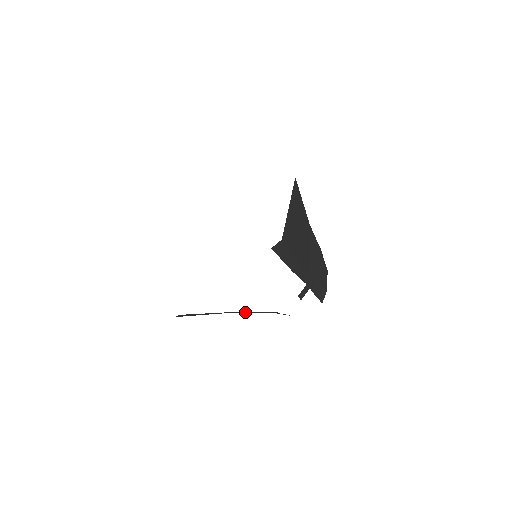
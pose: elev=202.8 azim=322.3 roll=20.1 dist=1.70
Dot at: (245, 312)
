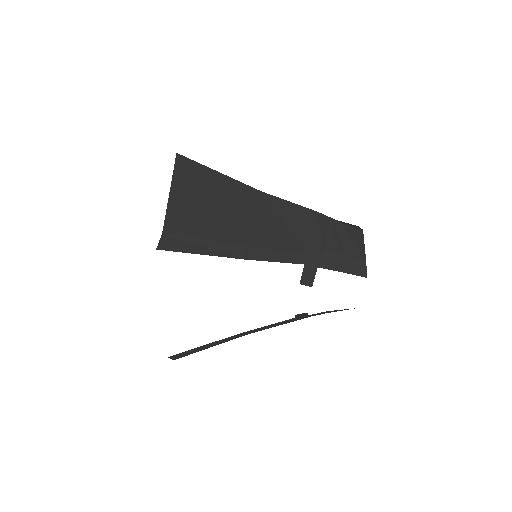
Dot at: (269, 327)
